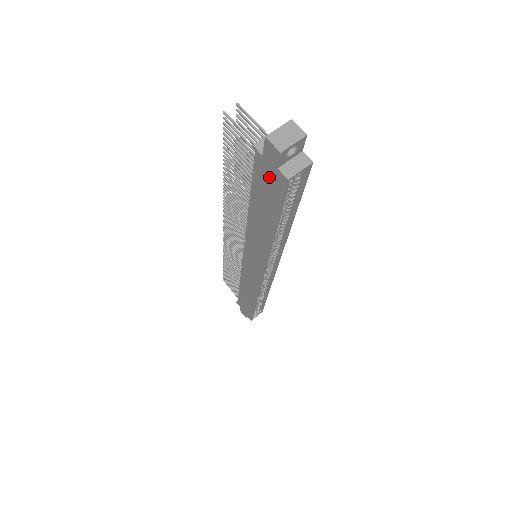
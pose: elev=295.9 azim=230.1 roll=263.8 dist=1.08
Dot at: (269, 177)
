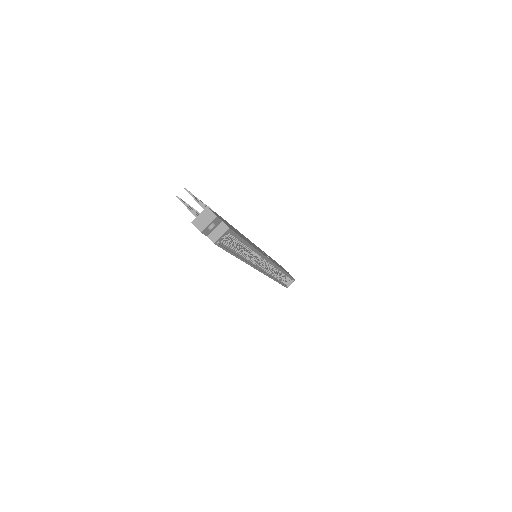
Dot at: occluded
